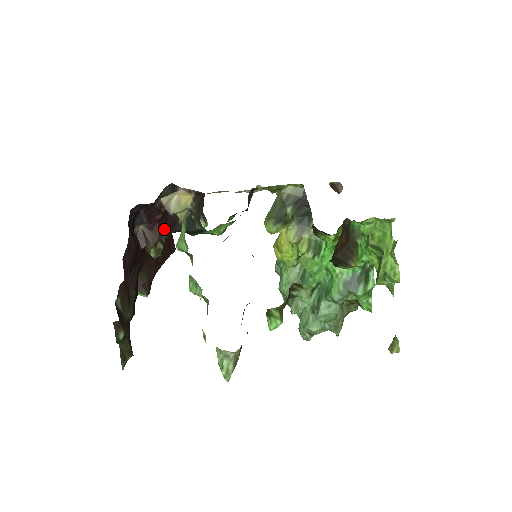
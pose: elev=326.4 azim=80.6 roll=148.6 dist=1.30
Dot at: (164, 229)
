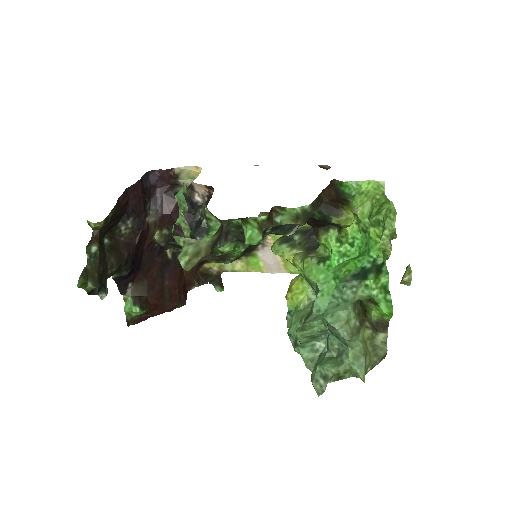
Dot at: (174, 225)
